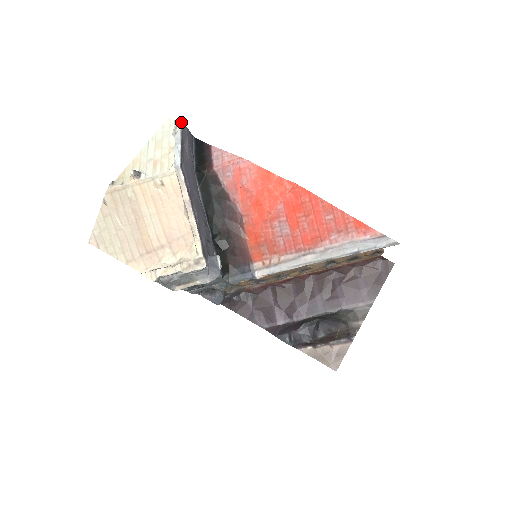
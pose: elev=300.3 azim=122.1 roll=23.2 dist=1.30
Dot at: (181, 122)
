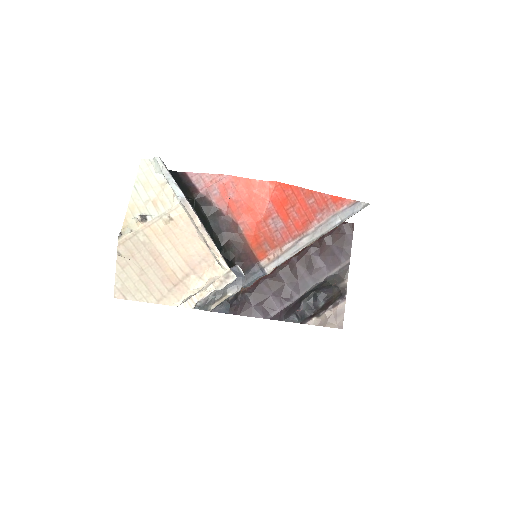
Dot at: (160, 159)
